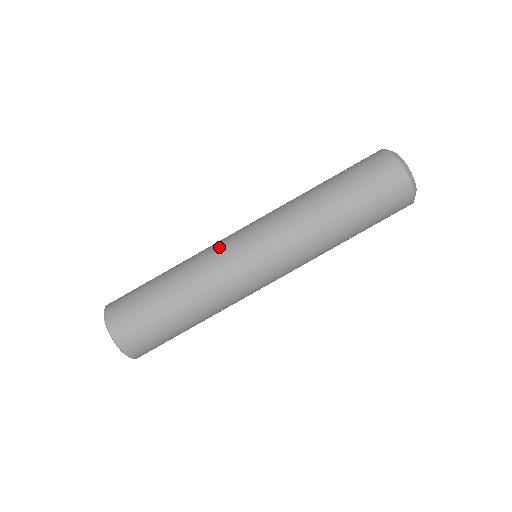
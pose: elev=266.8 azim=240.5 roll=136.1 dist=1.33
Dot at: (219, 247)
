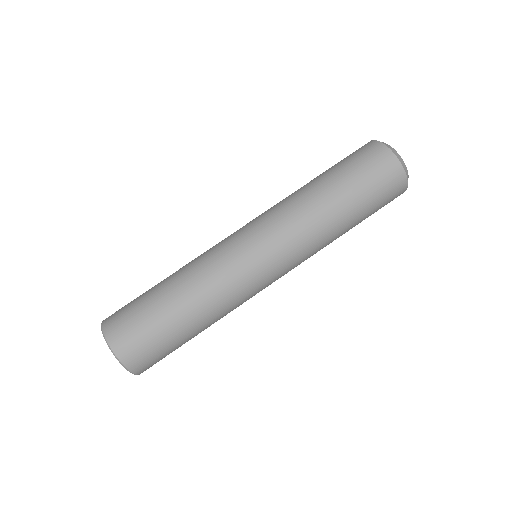
Dot at: (226, 258)
